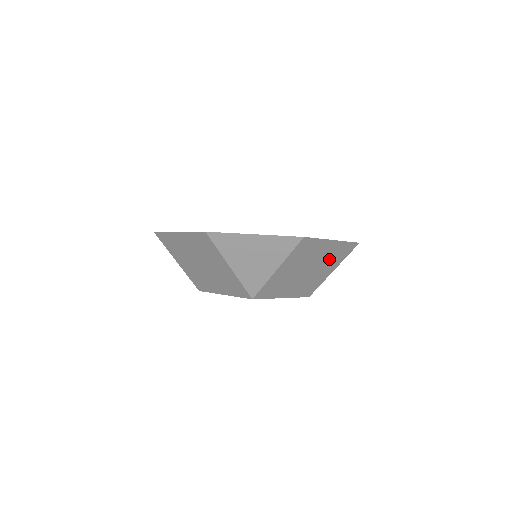
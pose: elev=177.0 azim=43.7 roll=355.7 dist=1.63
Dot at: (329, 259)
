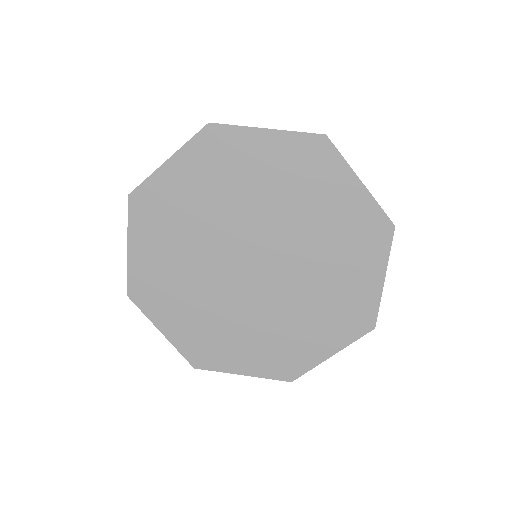
Dot at: occluded
